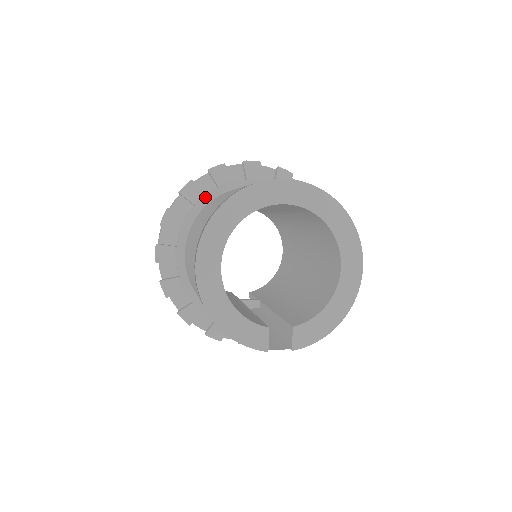
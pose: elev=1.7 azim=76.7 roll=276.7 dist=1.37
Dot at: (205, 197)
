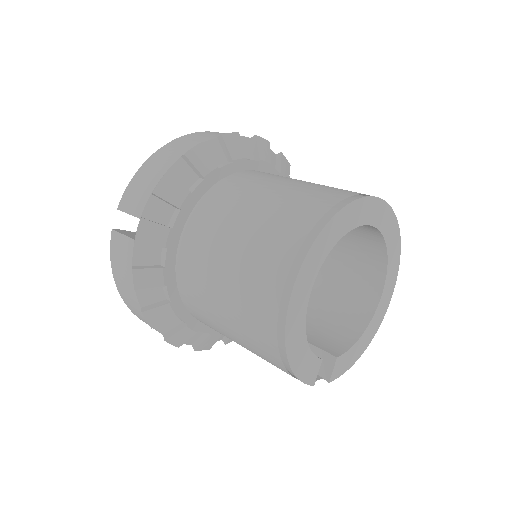
Dot at: (217, 171)
